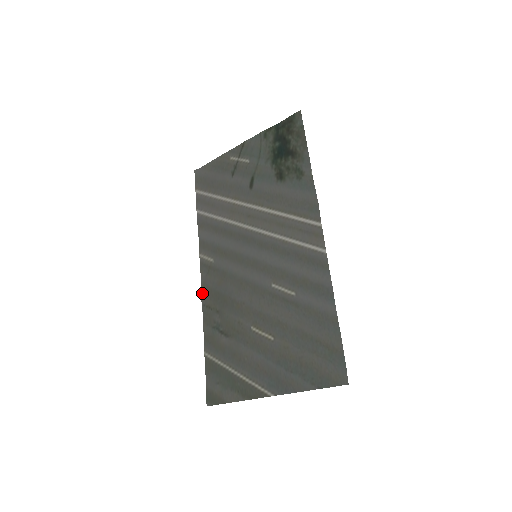
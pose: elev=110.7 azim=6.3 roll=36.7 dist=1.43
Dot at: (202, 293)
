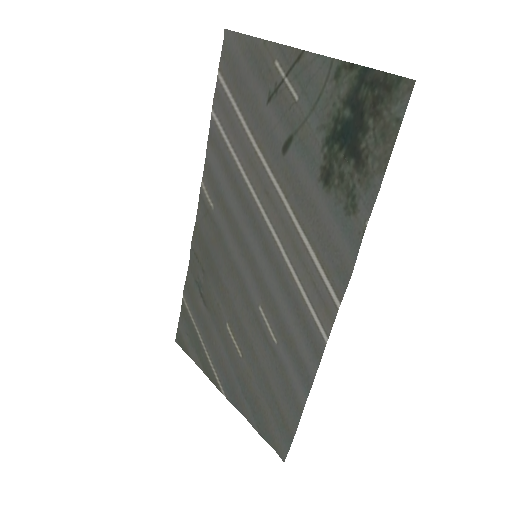
Dot at: (194, 234)
